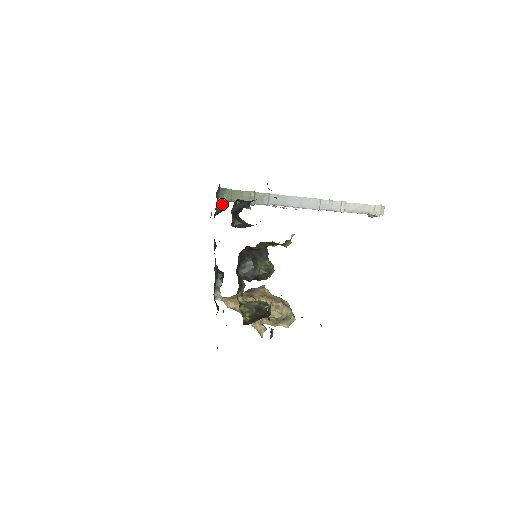
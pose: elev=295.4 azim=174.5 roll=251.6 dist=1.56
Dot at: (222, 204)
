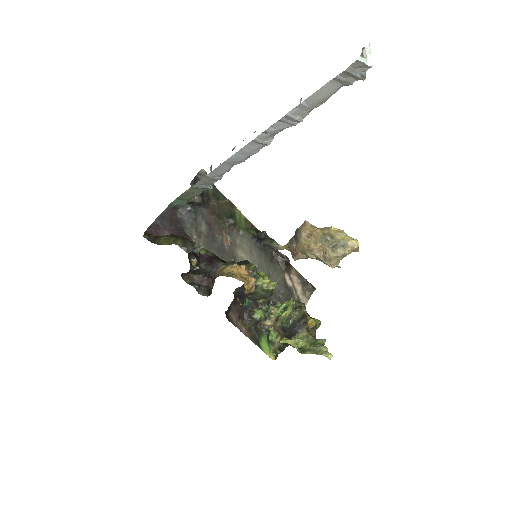
Dot at: (193, 198)
